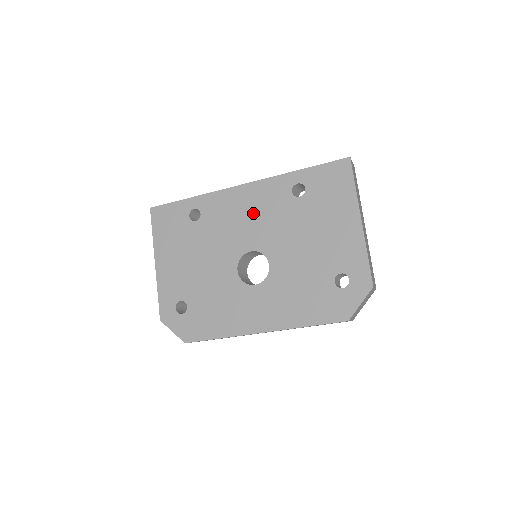
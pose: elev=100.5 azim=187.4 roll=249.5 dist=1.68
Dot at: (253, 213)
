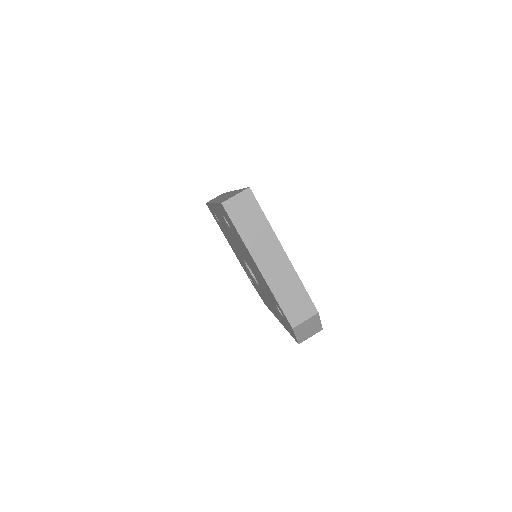
Dot at: (227, 230)
